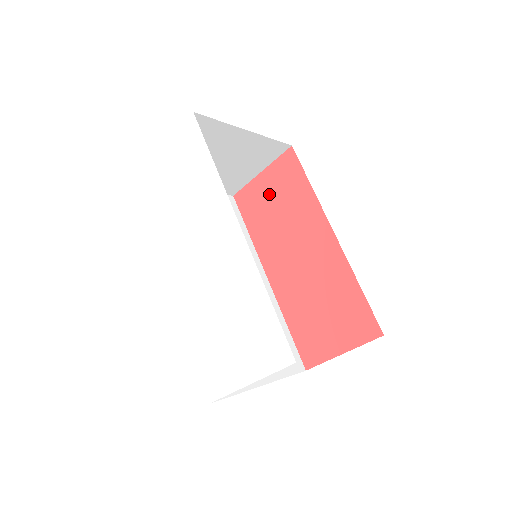
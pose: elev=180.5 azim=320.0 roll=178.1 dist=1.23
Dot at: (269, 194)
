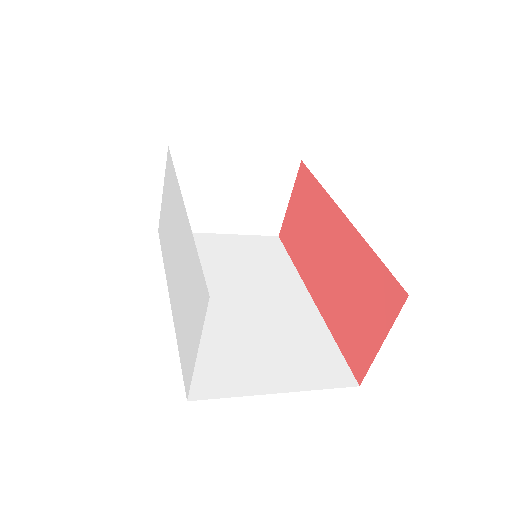
Dot at: (297, 215)
